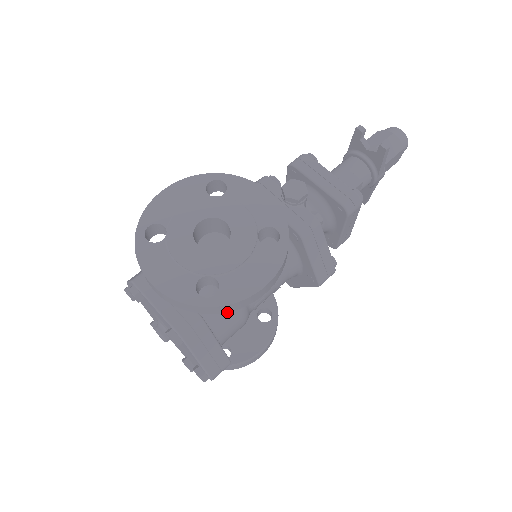
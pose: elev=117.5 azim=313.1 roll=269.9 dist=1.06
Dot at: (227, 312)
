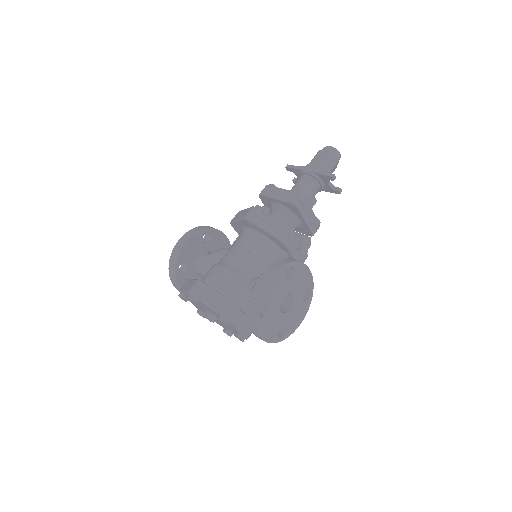
Dot at: occluded
